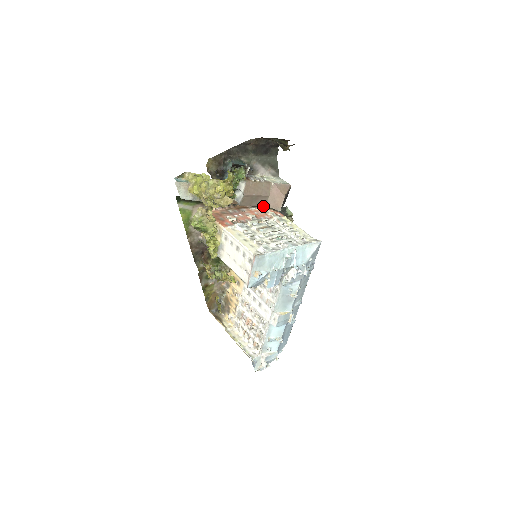
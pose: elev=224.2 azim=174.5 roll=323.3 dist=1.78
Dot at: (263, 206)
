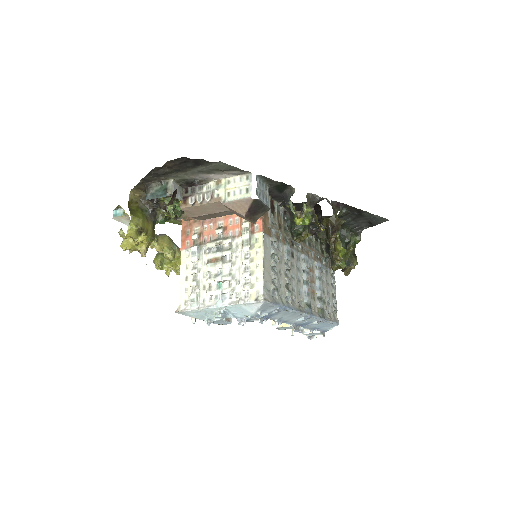
Dot at: occluded
